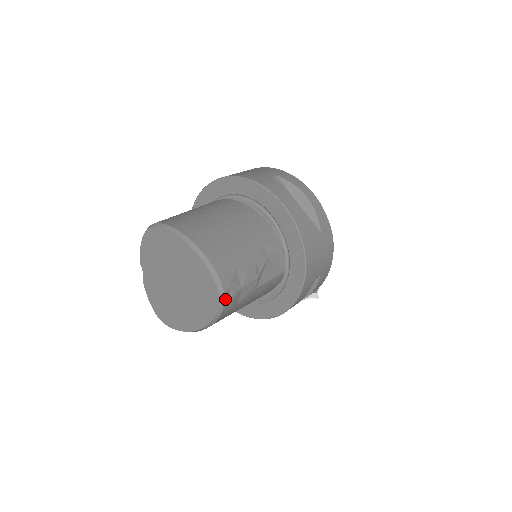
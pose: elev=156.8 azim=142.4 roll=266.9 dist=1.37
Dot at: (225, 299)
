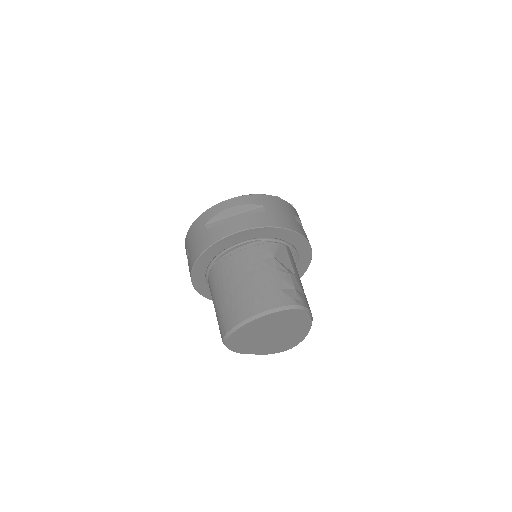
Dot at: (301, 305)
